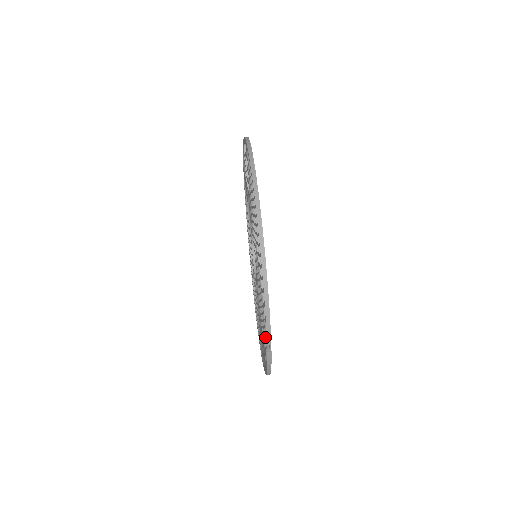
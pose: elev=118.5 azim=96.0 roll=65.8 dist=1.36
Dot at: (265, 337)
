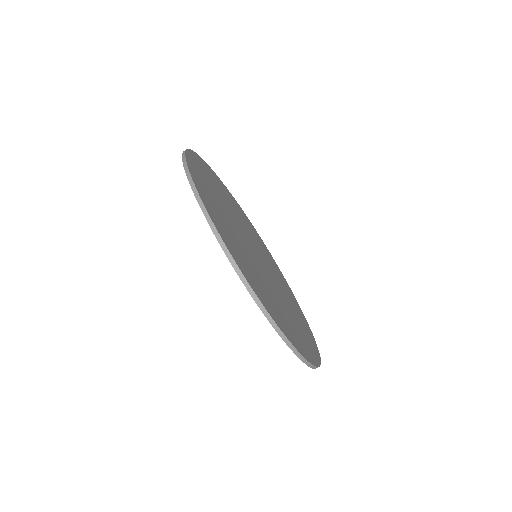
Dot at: occluded
